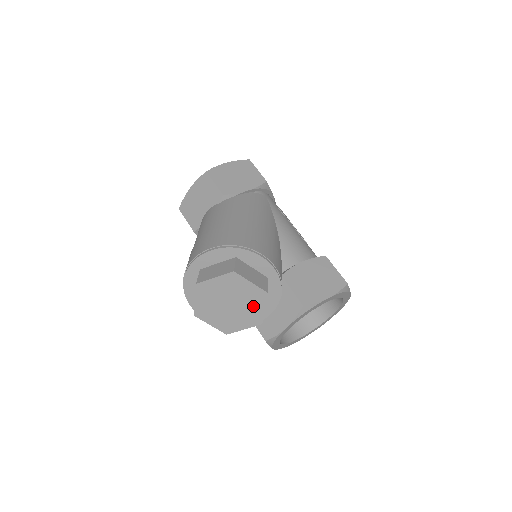
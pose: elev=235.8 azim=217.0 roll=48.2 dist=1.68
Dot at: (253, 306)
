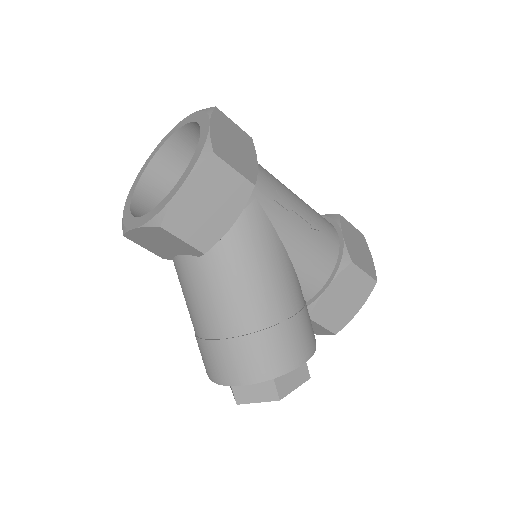
Dot at: occluded
